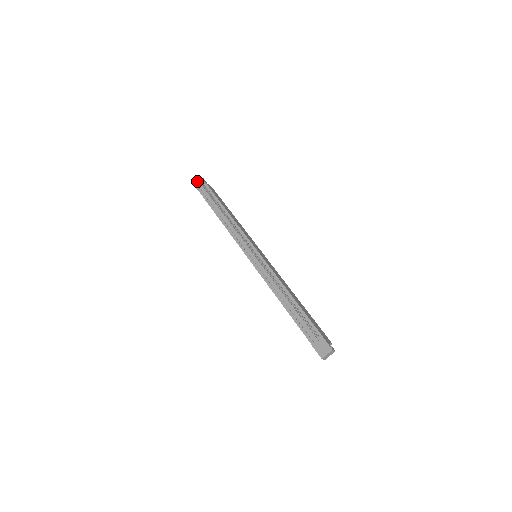
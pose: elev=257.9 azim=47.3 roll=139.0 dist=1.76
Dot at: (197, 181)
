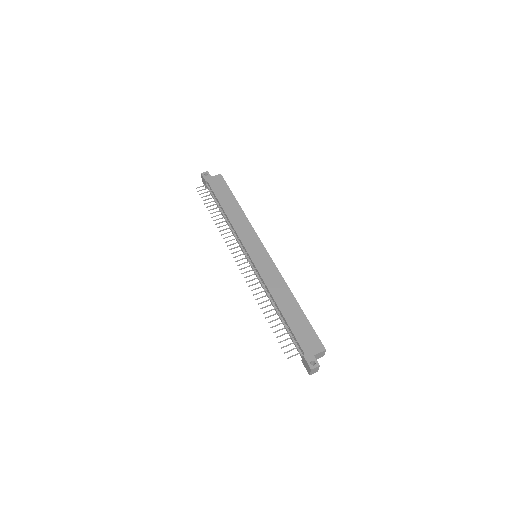
Dot at: (203, 180)
